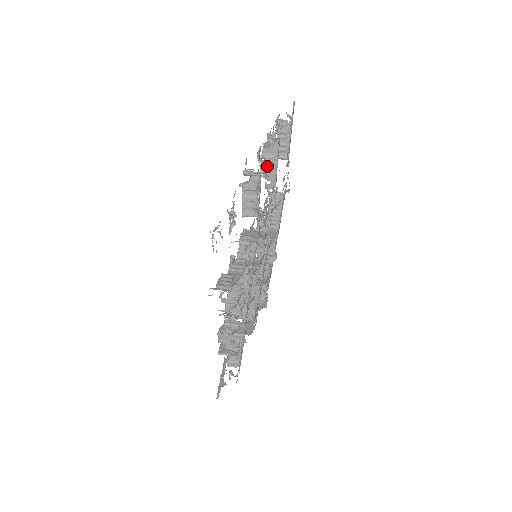
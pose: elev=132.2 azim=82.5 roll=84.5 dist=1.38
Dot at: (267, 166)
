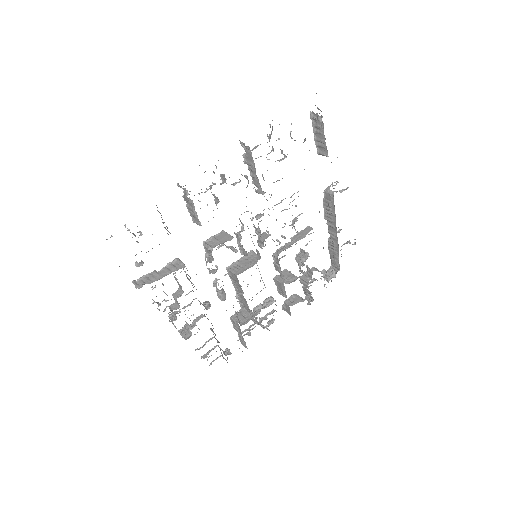
Dot at: (224, 177)
